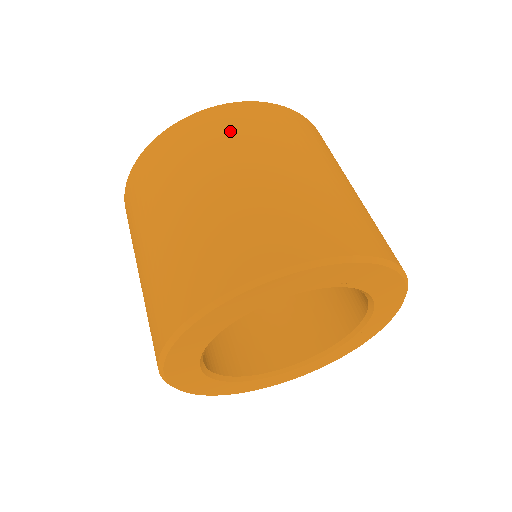
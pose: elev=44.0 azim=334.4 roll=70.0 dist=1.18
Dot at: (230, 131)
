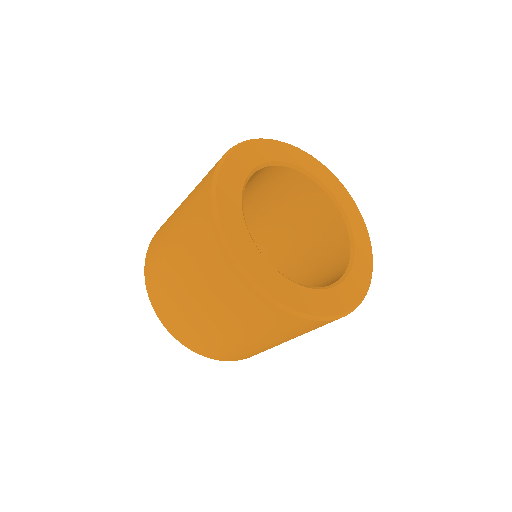
Dot at: (164, 224)
